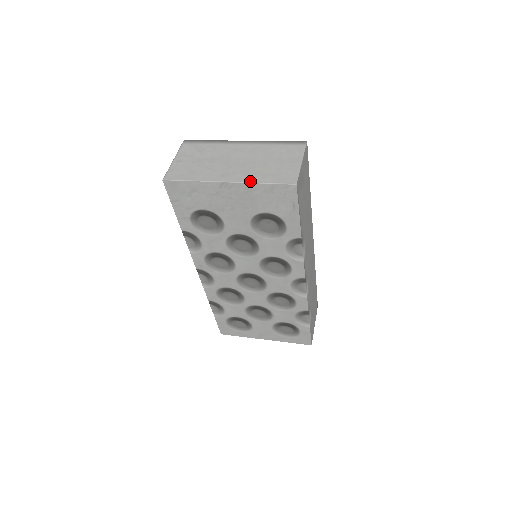
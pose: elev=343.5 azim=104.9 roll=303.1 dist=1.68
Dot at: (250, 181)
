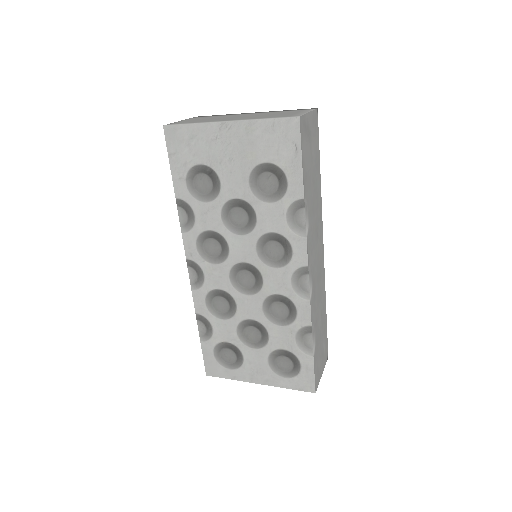
Dot at: (251, 119)
